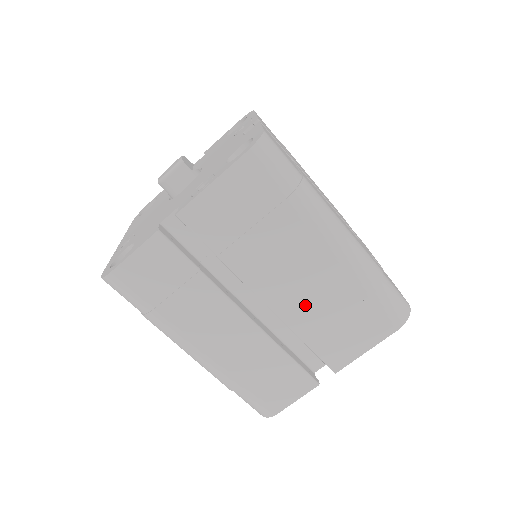
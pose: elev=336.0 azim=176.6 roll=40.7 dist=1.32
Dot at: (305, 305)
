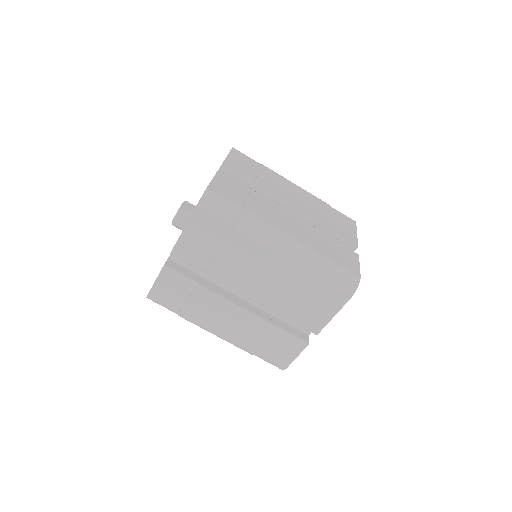
Dot at: (274, 293)
